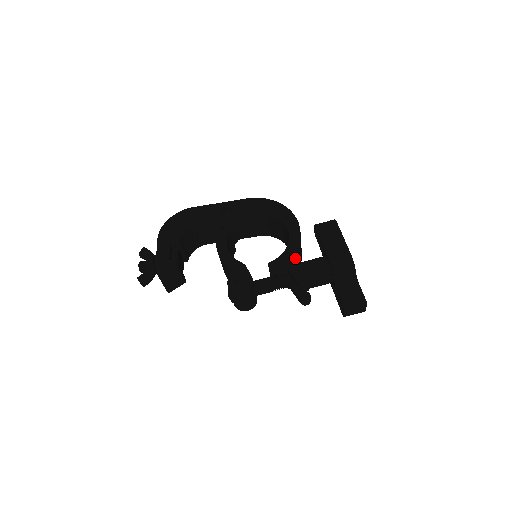
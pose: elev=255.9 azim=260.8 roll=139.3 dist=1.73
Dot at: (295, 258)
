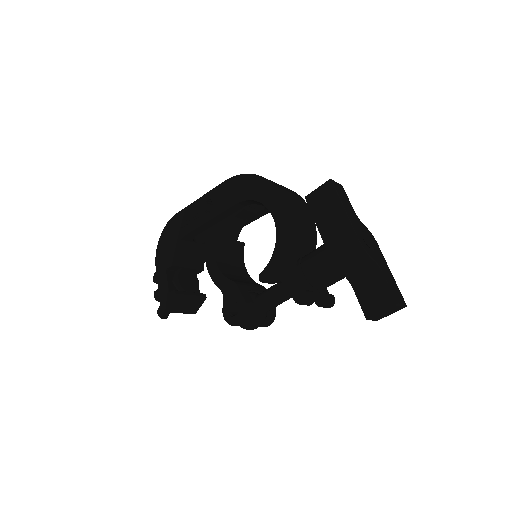
Dot at: (286, 261)
